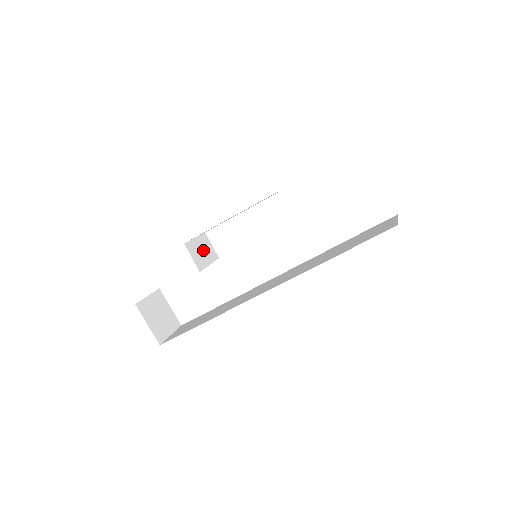
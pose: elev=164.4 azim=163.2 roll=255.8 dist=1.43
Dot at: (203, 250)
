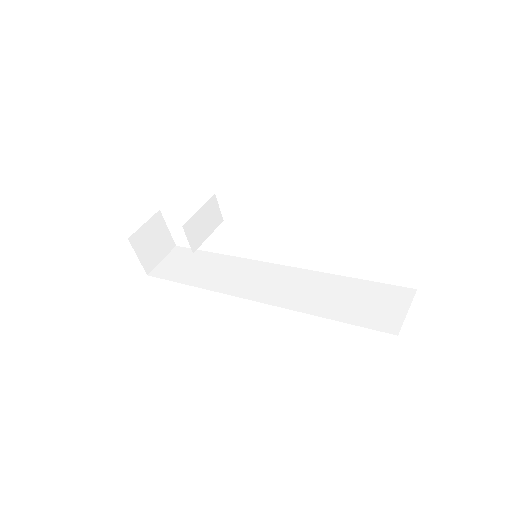
Dot at: (205, 221)
